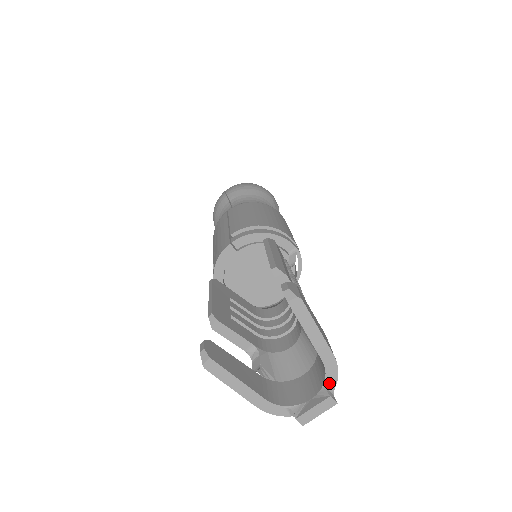
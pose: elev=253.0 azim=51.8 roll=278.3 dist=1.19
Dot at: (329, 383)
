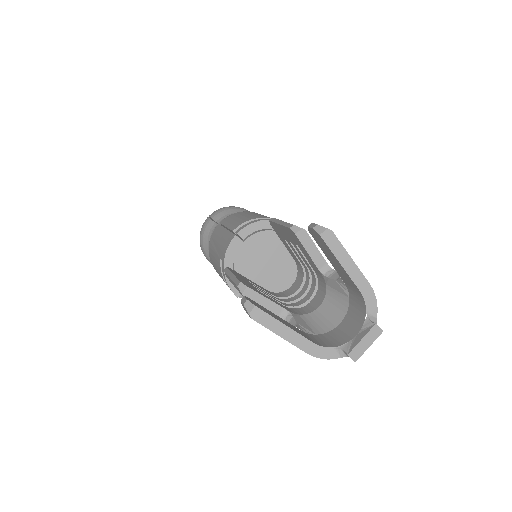
Dot at: (370, 314)
